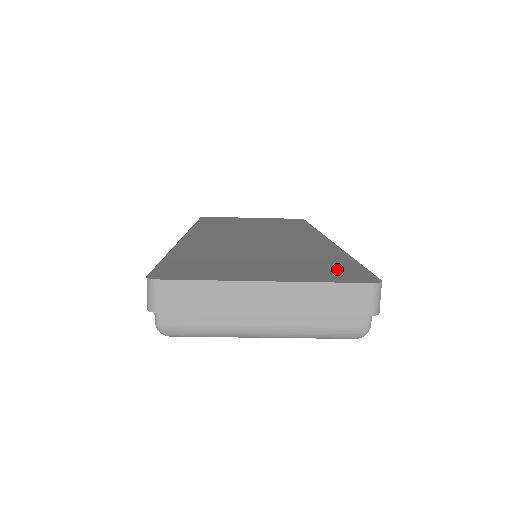
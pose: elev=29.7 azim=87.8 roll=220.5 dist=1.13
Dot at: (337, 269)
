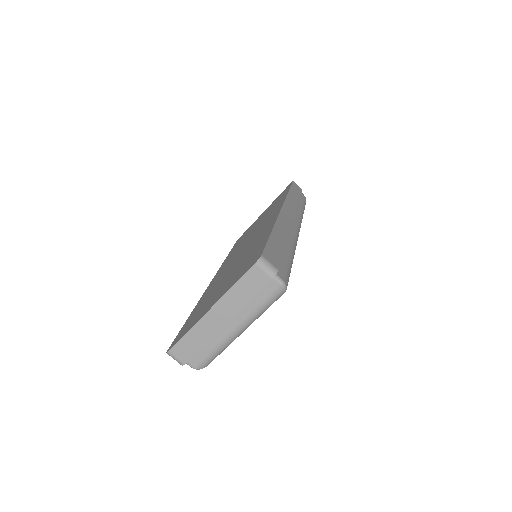
Dot at: (251, 259)
